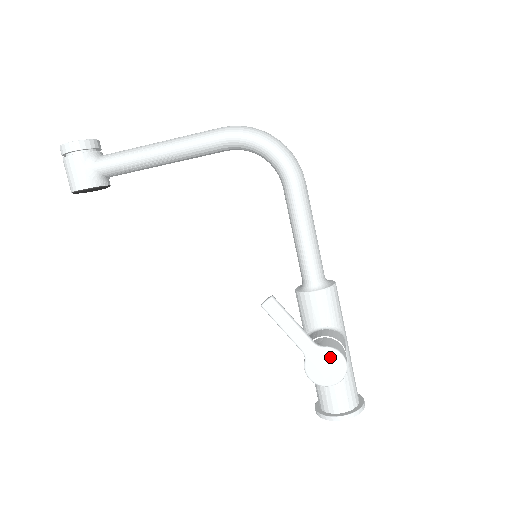
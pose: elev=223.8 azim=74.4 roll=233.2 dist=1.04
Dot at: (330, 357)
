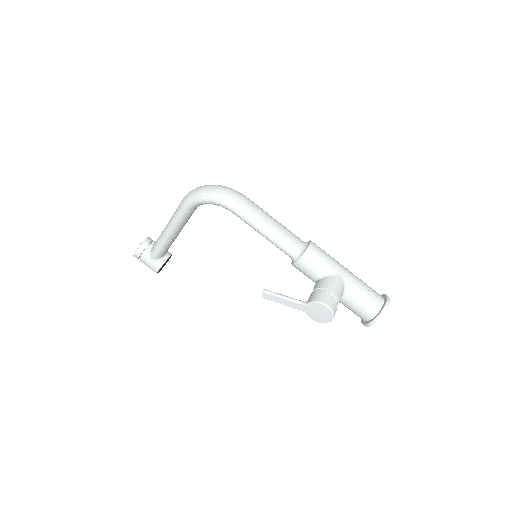
Dot at: (316, 307)
